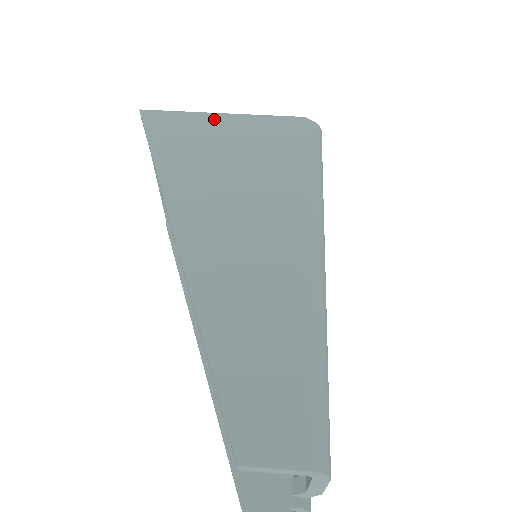
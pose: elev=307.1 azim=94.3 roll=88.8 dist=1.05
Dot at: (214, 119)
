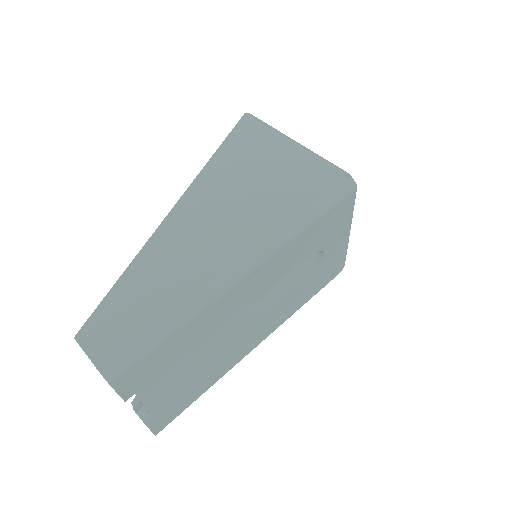
Dot at: (281, 142)
